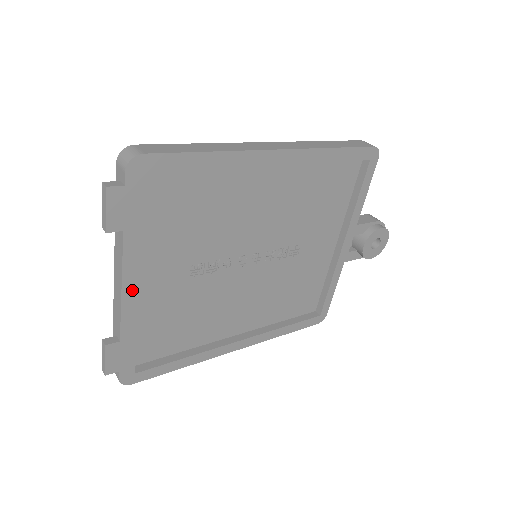
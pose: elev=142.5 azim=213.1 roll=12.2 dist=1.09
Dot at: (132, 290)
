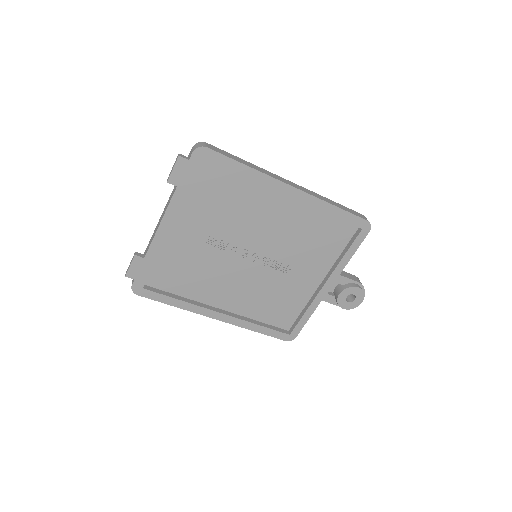
Dot at: (166, 227)
